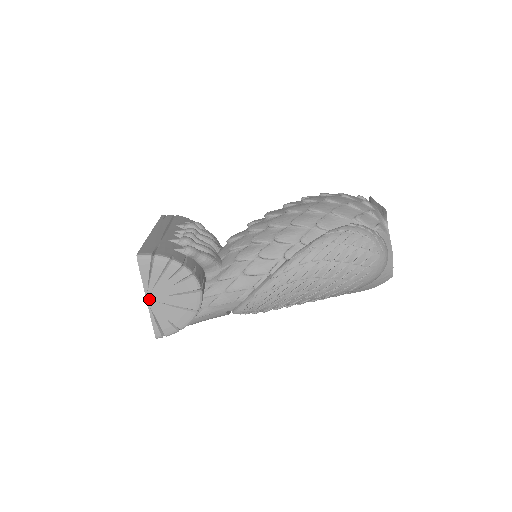
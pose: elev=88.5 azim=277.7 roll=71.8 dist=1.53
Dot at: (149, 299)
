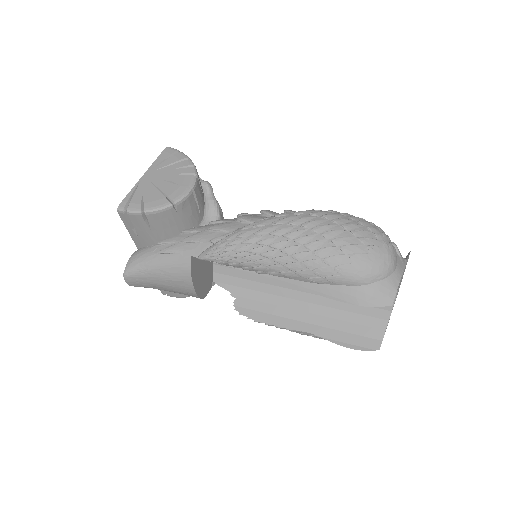
Dot at: (145, 176)
